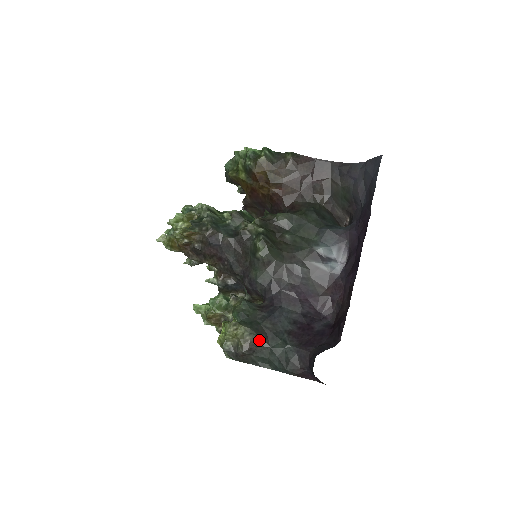
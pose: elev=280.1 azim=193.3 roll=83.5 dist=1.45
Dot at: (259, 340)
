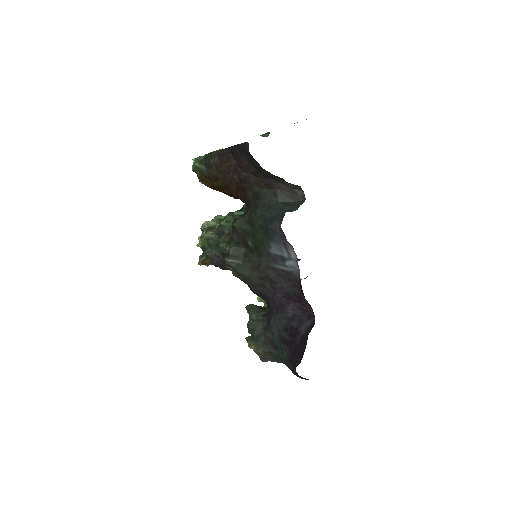
Dot at: (267, 351)
